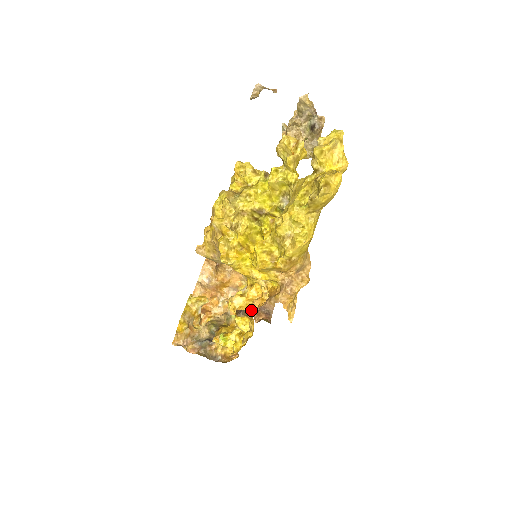
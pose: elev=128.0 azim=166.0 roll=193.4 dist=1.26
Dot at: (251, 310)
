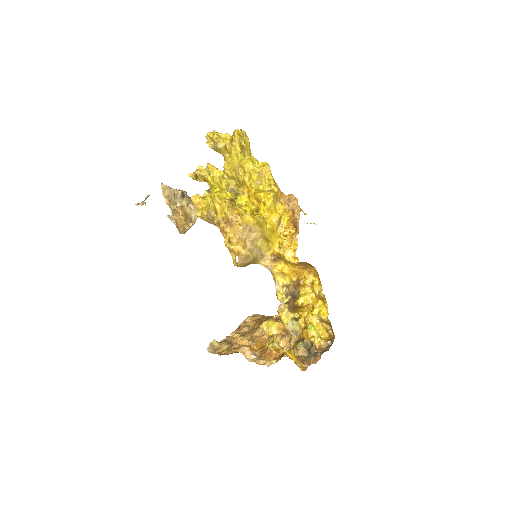
Dot at: (297, 278)
